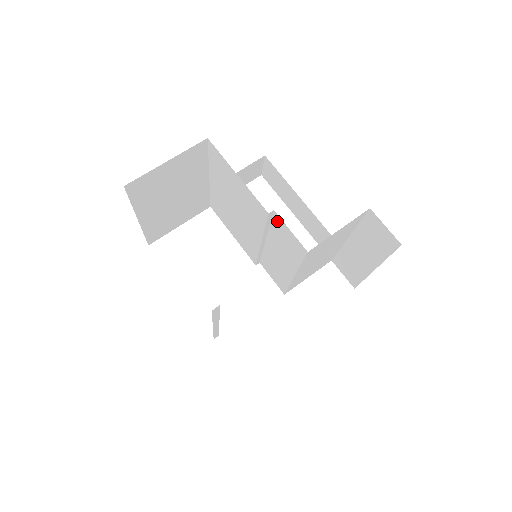
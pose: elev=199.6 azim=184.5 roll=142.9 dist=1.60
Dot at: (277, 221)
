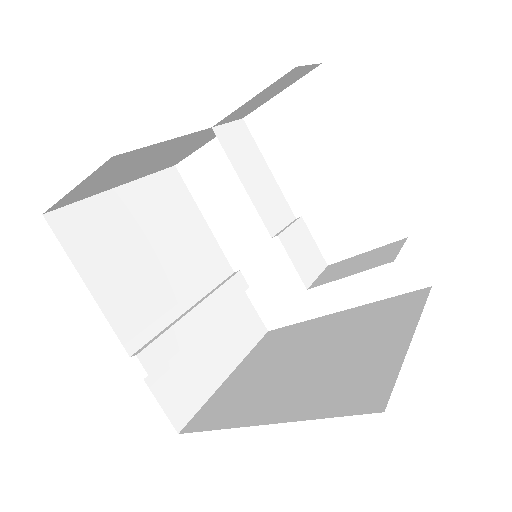
Dot at: occluded
